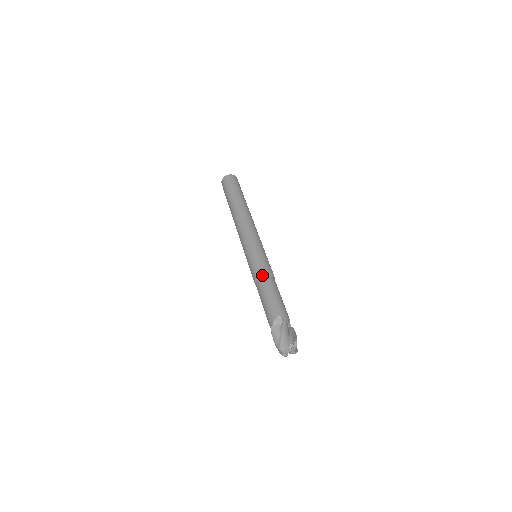
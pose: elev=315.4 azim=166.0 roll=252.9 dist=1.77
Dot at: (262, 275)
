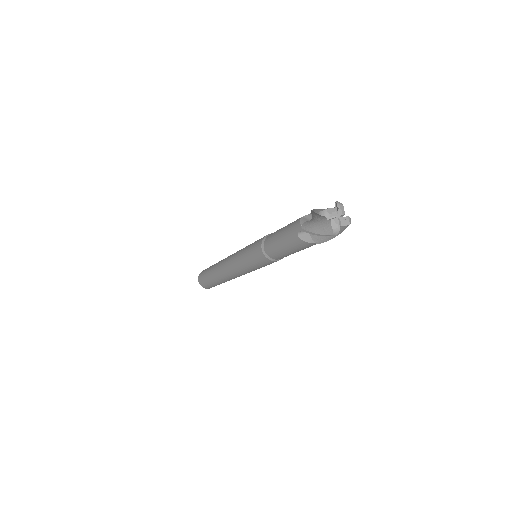
Dot at: (266, 236)
